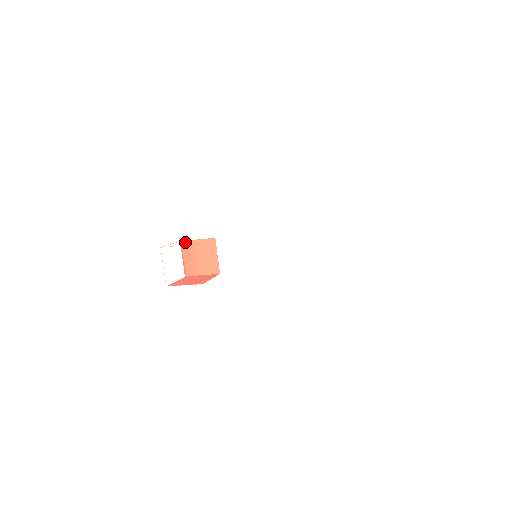
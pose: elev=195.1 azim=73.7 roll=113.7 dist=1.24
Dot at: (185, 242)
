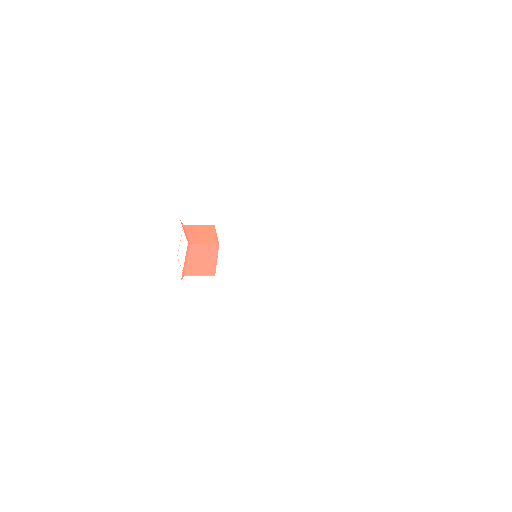
Dot at: (187, 226)
